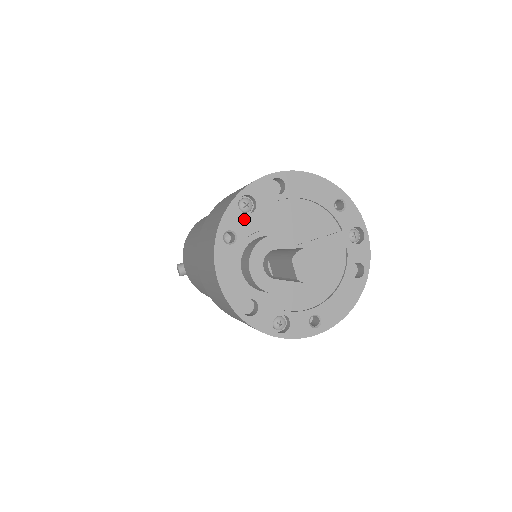
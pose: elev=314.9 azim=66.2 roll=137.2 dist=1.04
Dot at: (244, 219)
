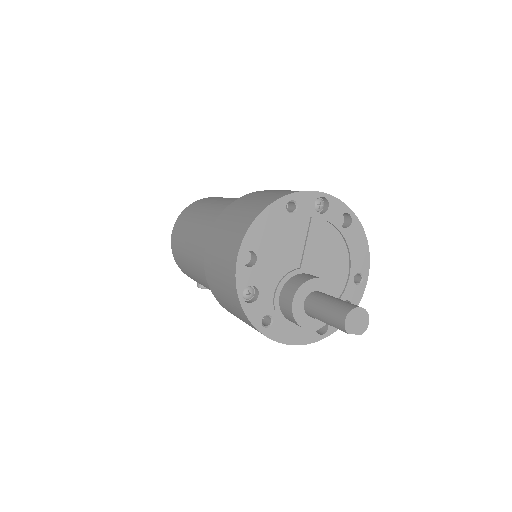
Dot at: (260, 303)
